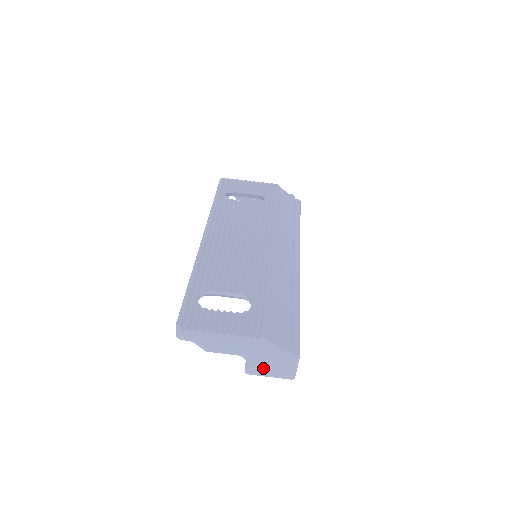
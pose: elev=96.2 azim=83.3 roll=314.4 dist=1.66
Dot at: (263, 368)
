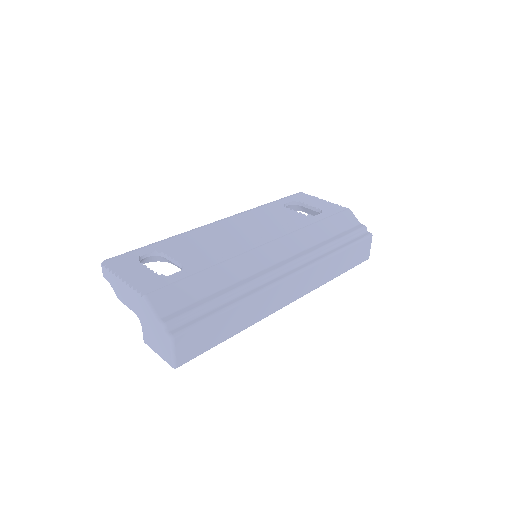
Dot at: (152, 339)
